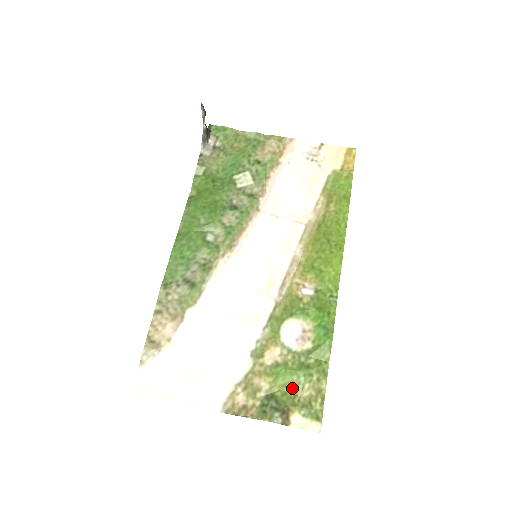
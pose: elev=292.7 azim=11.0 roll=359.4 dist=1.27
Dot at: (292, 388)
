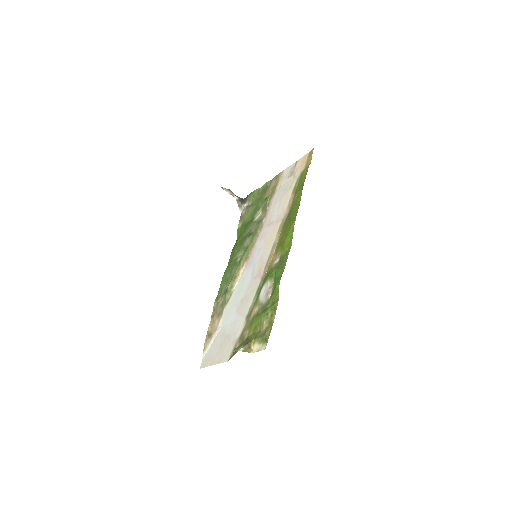
Dot at: (258, 328)
